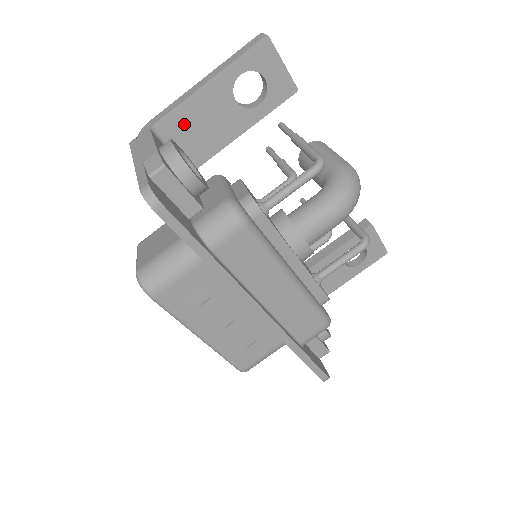
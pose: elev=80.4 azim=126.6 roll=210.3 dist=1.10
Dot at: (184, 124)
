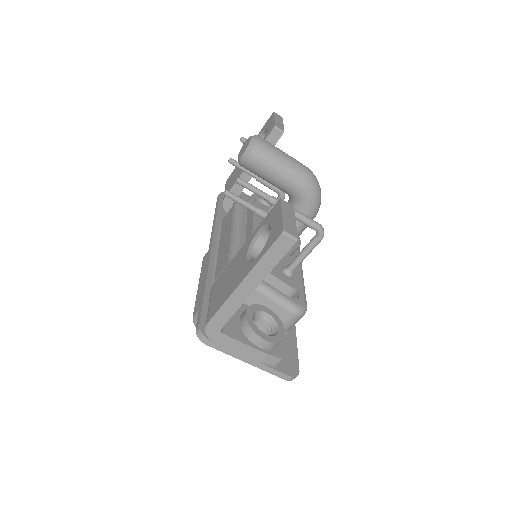
Dot at: occluded
